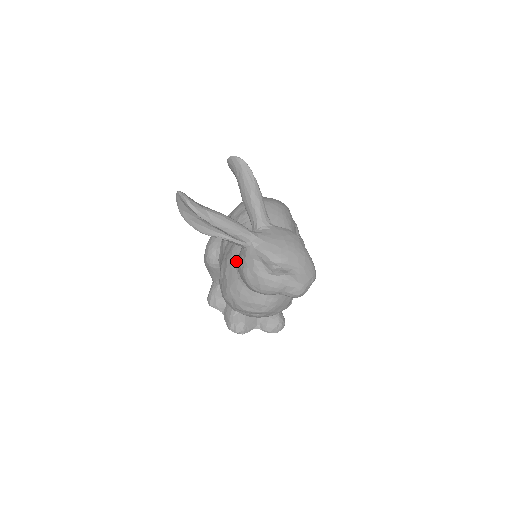
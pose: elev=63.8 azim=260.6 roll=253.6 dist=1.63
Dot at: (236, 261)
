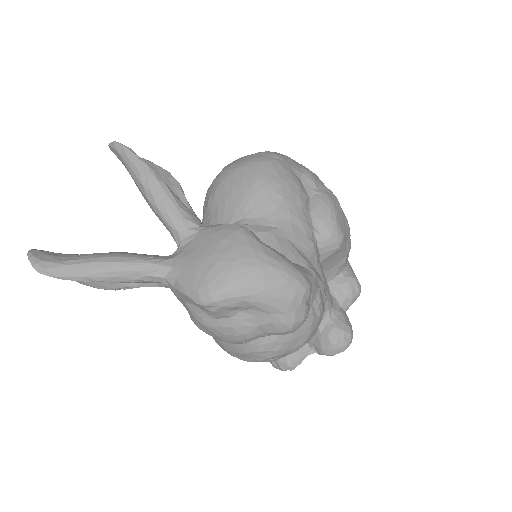
Dot at: occluded
